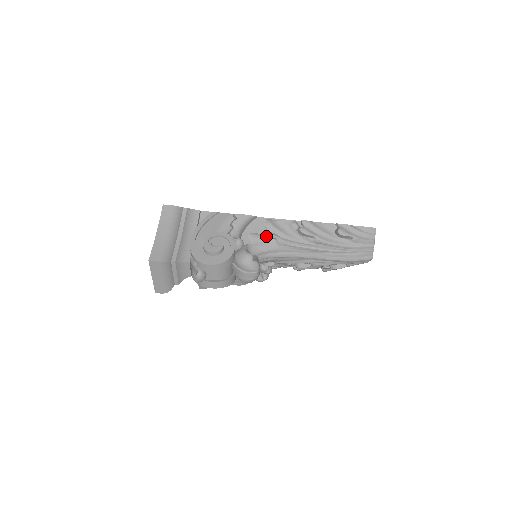
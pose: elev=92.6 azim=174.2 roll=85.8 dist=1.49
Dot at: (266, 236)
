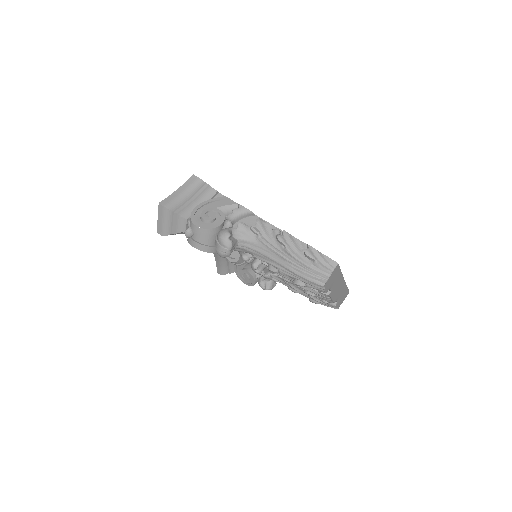
Dot at: (251, 229)
